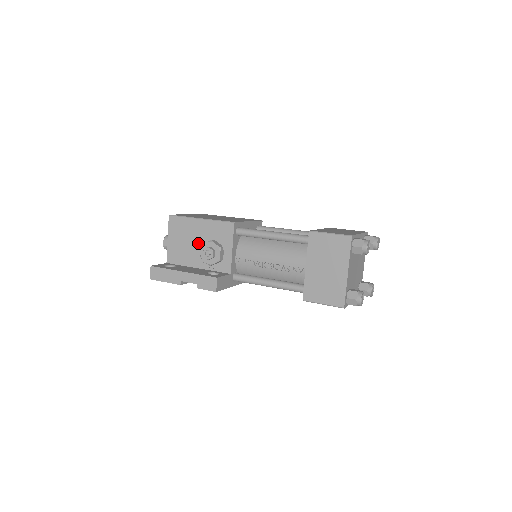
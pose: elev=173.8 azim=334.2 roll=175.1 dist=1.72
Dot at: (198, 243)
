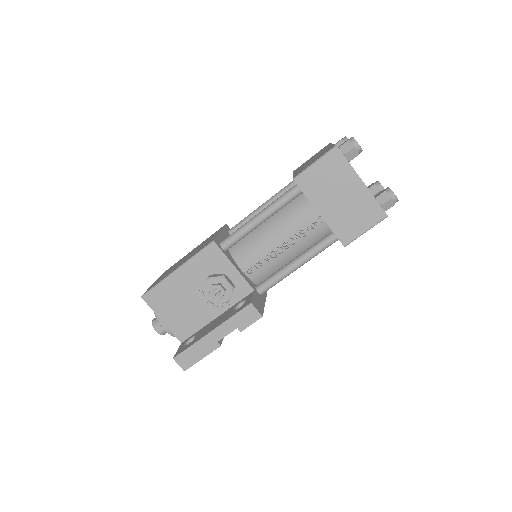
Dot at: (195, 294)
